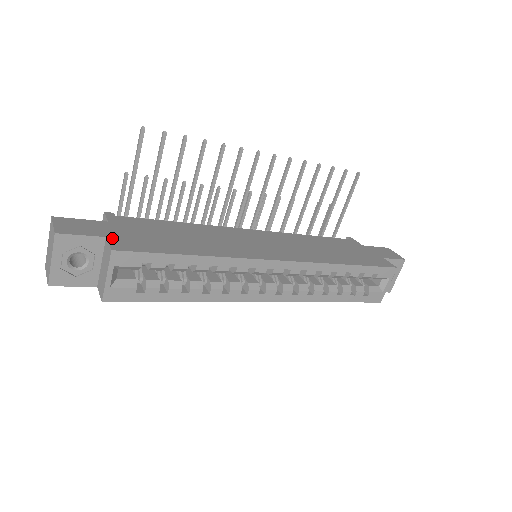
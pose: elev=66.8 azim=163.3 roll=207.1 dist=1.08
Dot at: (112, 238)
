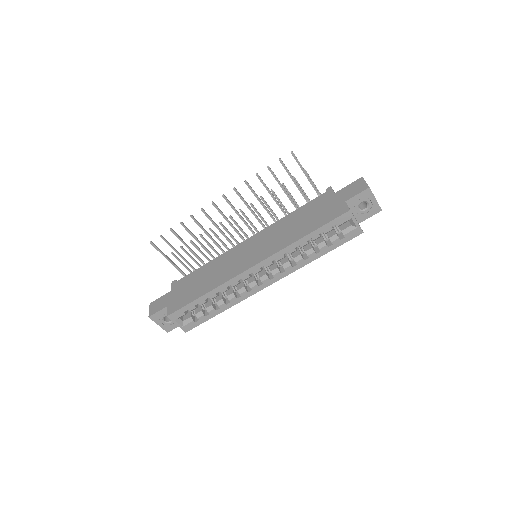
Dot at: (169, 305)
